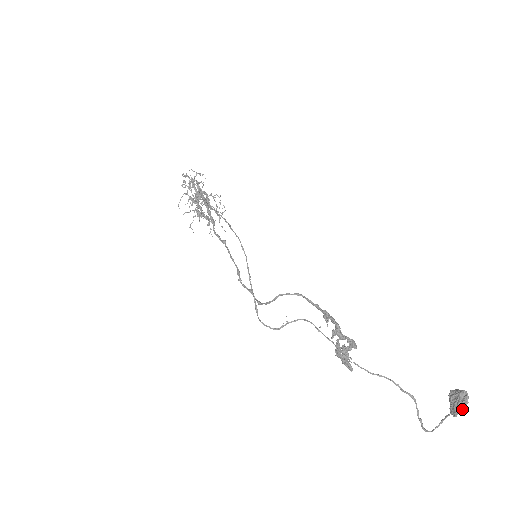
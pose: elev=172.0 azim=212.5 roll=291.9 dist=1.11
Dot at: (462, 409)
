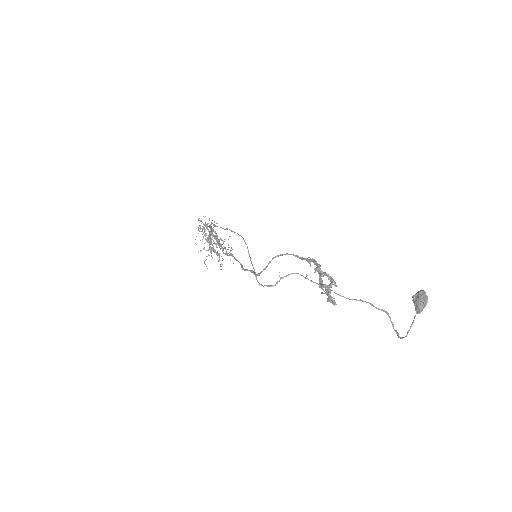
Dot at: (423, 303)
